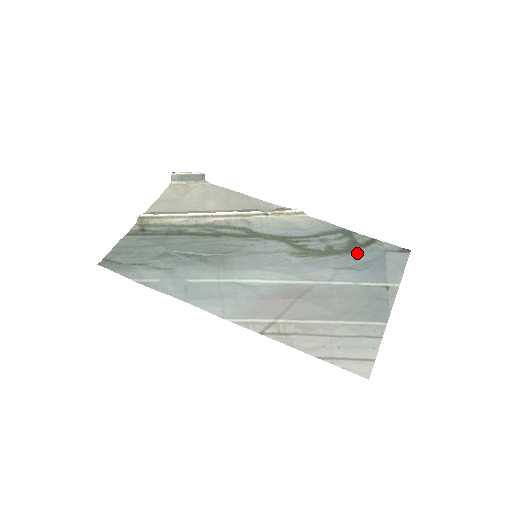
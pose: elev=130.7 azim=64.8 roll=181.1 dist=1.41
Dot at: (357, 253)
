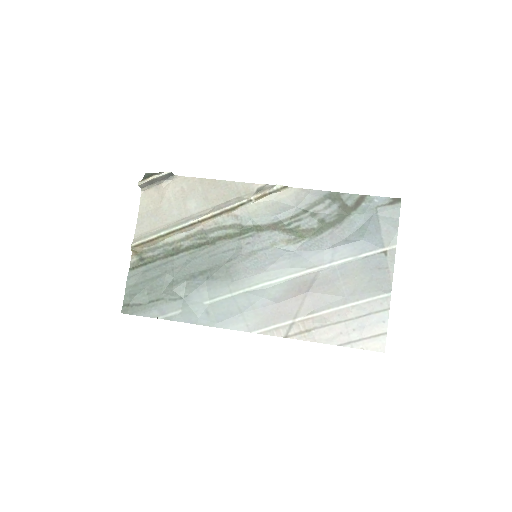
Dot at: (349, 220)
